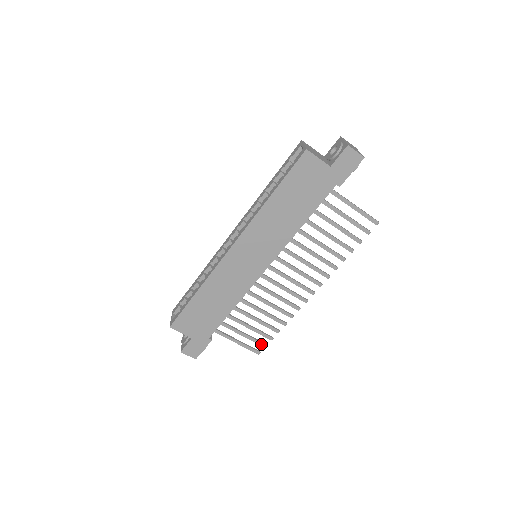
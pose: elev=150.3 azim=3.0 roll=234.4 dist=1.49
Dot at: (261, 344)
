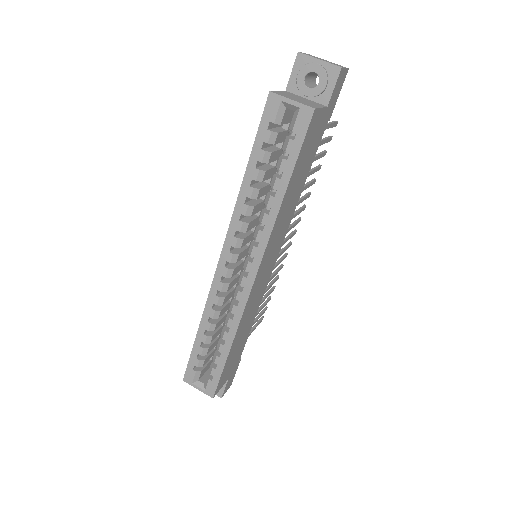
Dot at: (264, 311)
